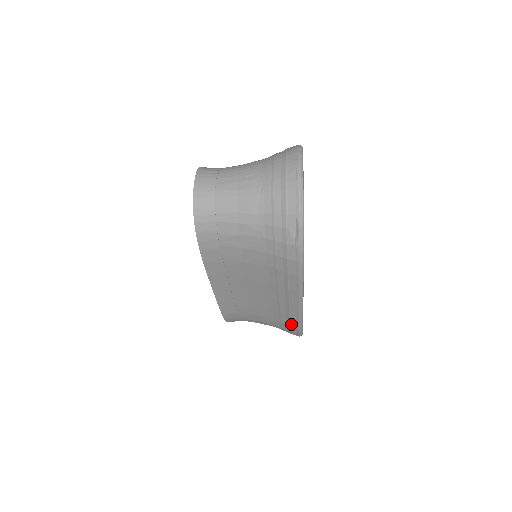
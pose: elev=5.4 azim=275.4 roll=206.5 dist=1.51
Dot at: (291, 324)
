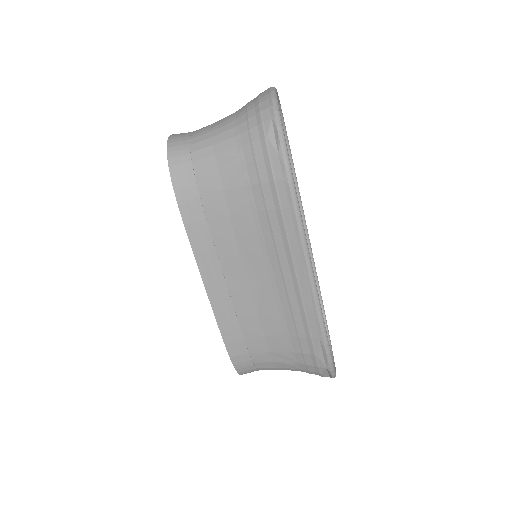
Dot at: (310, 331)
